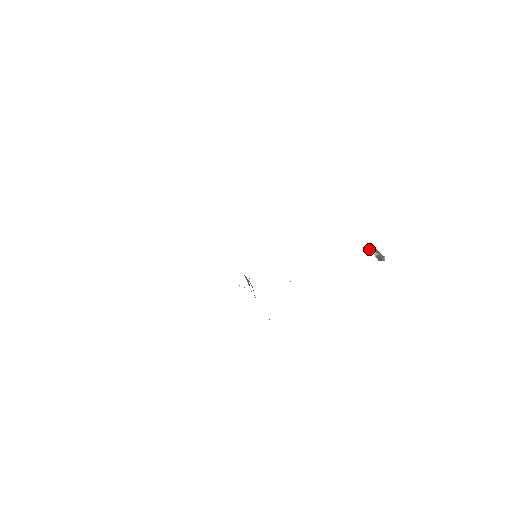
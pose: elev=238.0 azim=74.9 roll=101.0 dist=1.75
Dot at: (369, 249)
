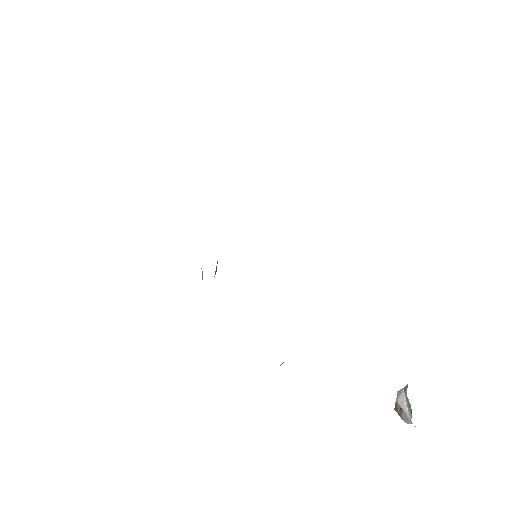
Dot at: (403, 396)
